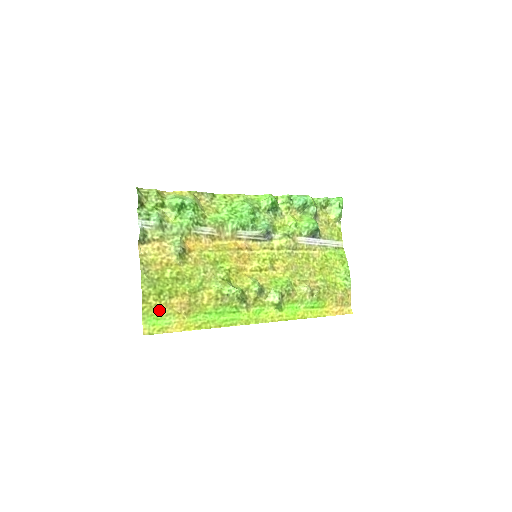
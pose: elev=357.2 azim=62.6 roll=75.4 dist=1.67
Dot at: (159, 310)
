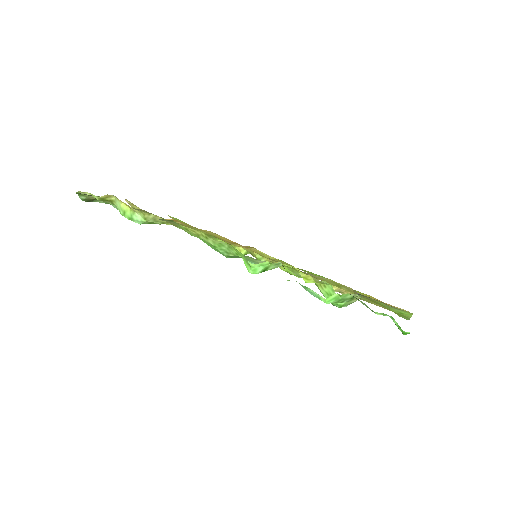
Dot at: occluded
